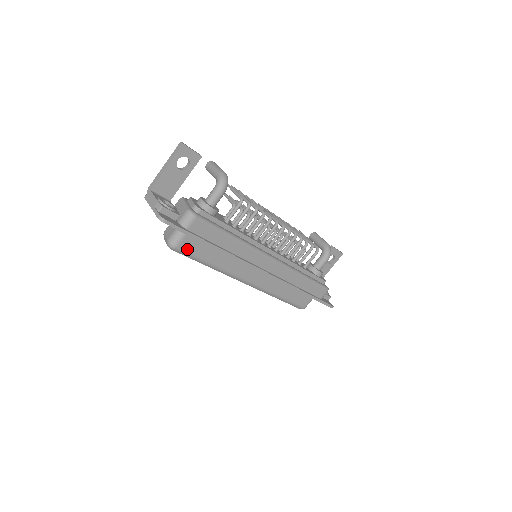
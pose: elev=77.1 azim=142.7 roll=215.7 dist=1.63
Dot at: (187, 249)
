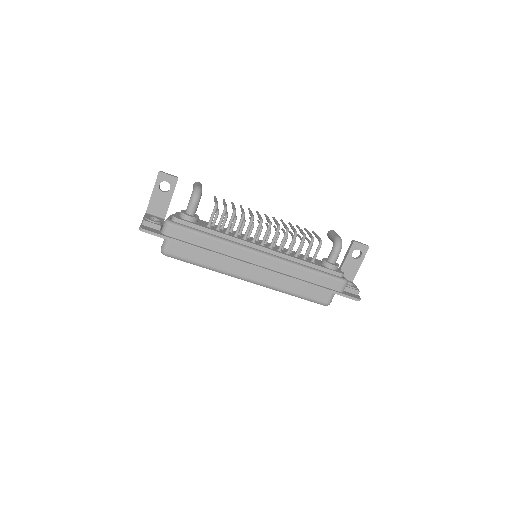
Dot at: (176, 253)
